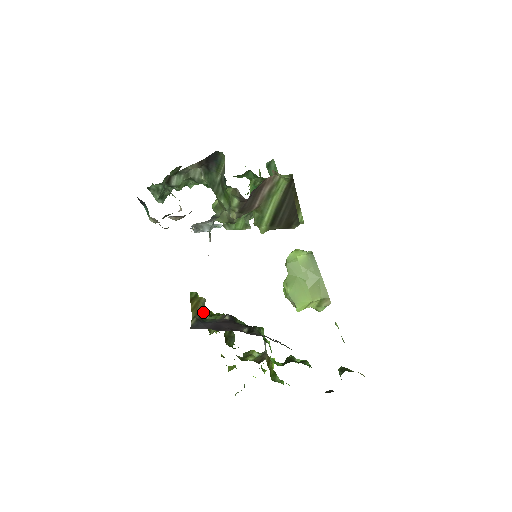
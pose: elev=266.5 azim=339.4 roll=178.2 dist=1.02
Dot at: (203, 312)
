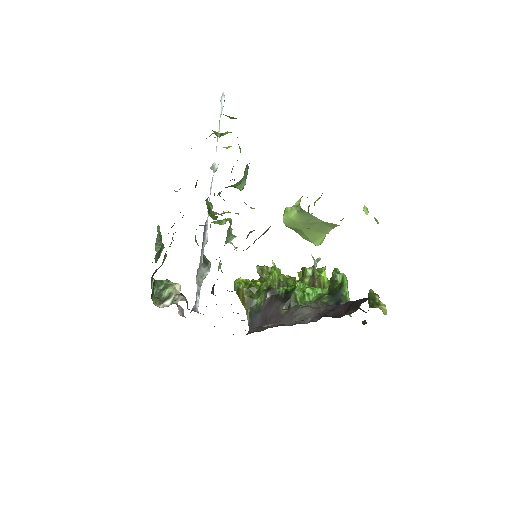
Dot at: (250, 300)
